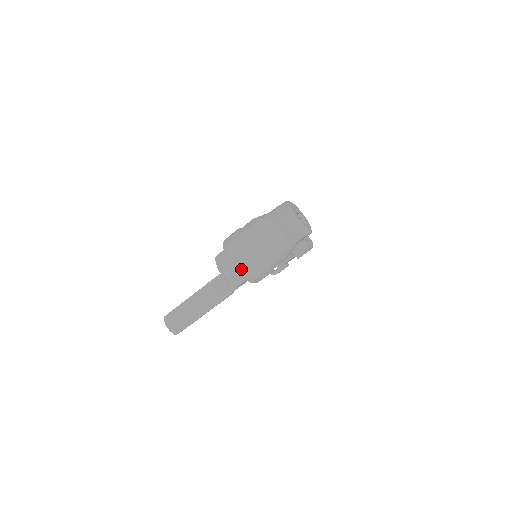
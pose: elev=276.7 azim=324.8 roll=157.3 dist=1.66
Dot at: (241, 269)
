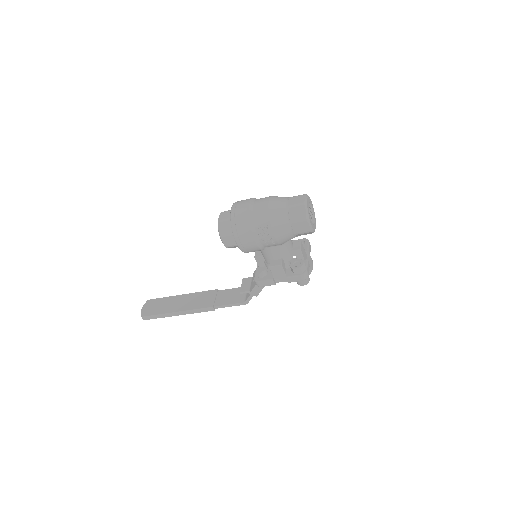
Dot at: (235, 212)
